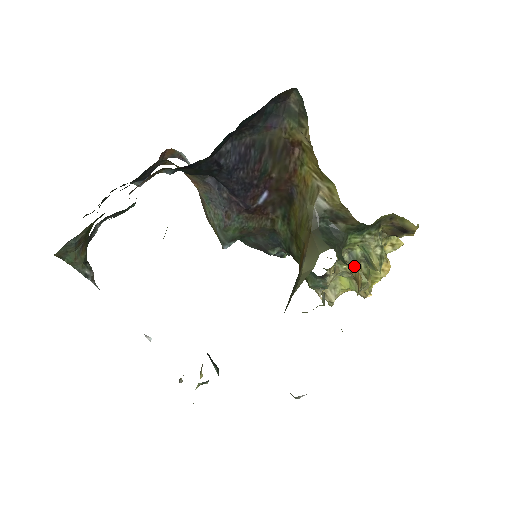
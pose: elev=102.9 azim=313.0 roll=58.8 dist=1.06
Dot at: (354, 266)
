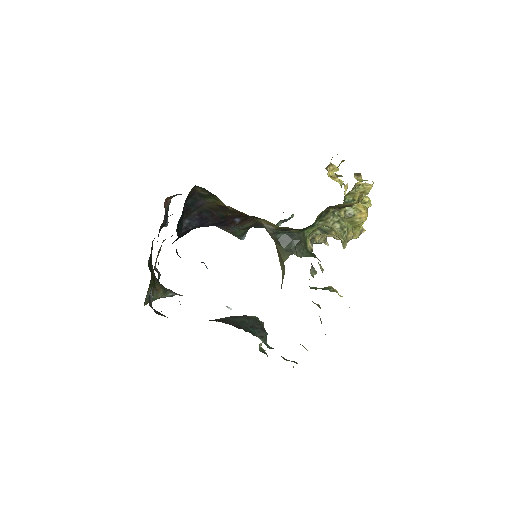
Dot at: occluded
